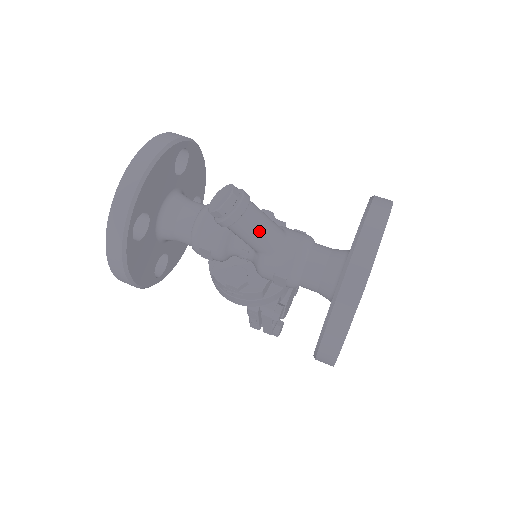
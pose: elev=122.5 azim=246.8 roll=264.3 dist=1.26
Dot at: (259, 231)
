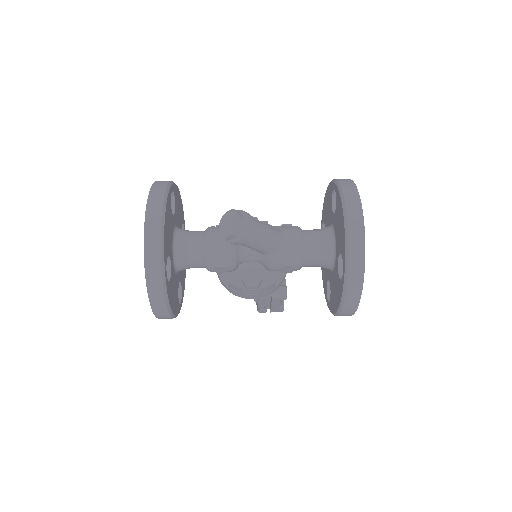
Dot at: (265, 238)
